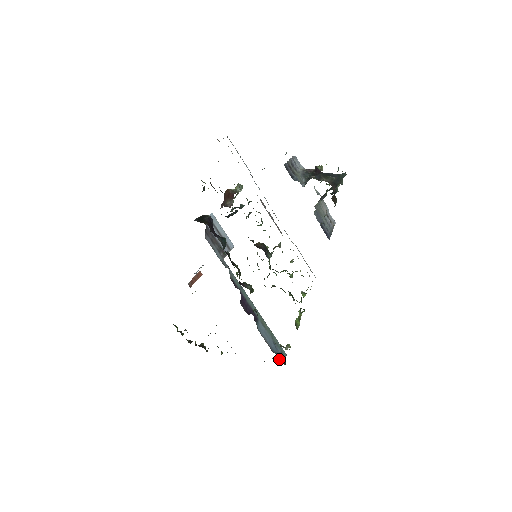
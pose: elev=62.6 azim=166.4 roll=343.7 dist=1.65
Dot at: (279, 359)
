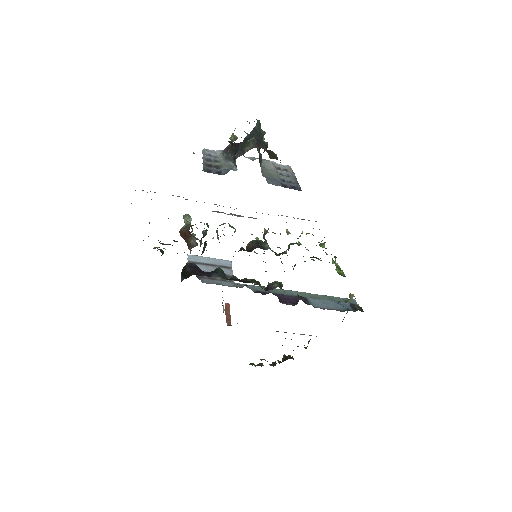
Dot at: (354, 311)
